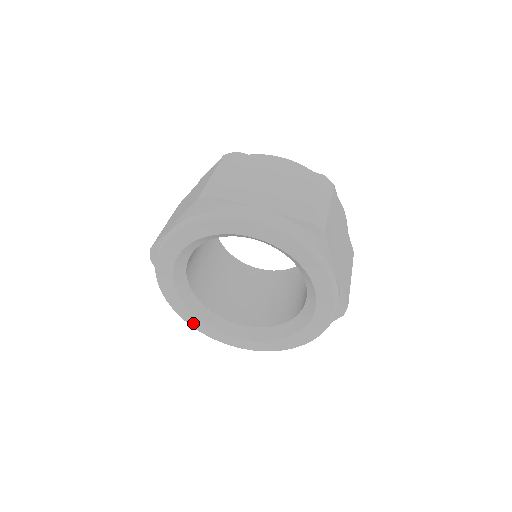
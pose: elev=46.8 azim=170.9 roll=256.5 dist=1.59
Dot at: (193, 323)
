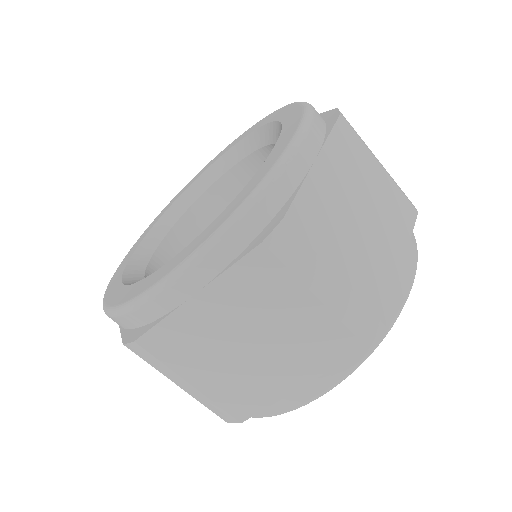
Dot at: (121, 266)
